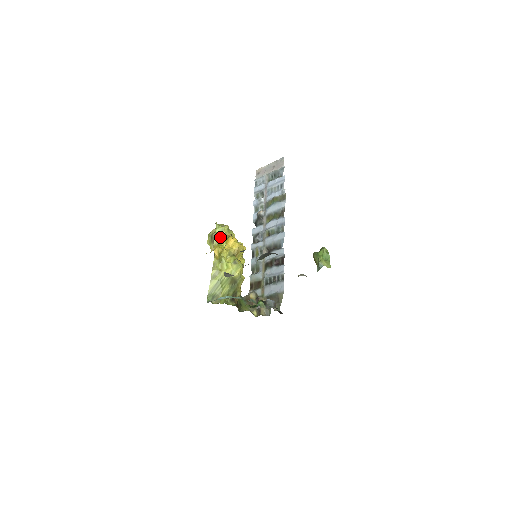
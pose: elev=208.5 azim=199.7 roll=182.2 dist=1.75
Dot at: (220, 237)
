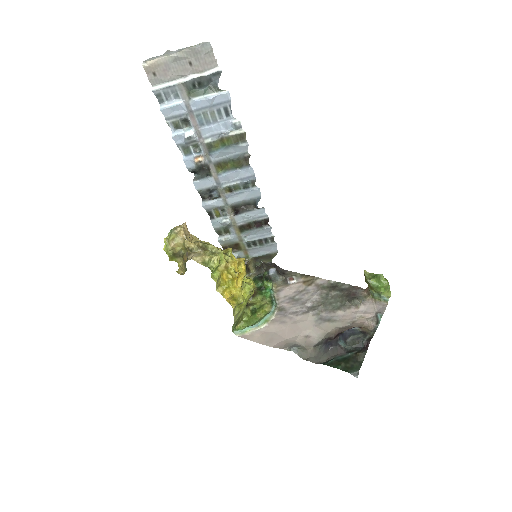
Dot at: (219, 278)
